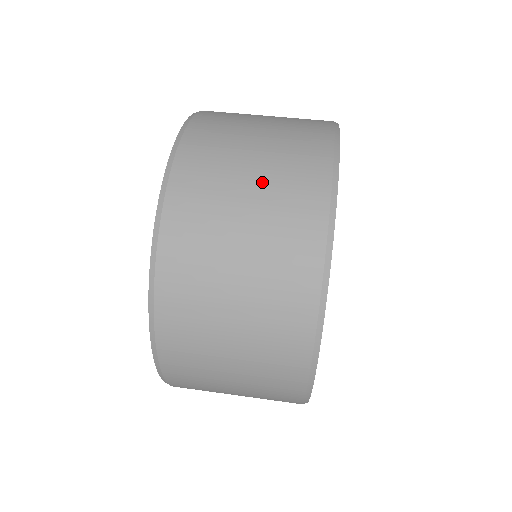
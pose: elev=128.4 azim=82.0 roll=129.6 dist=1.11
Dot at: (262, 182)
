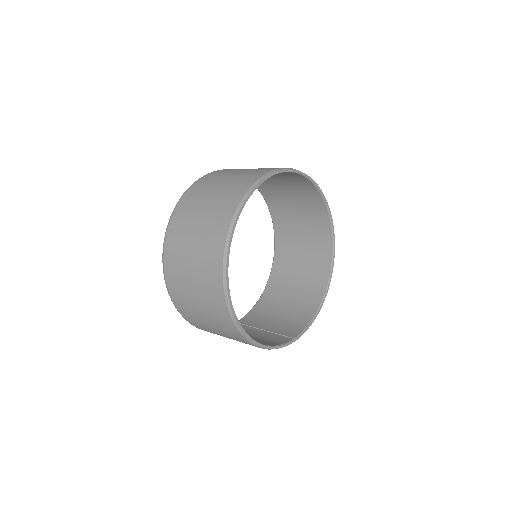
Dot at: occluded
